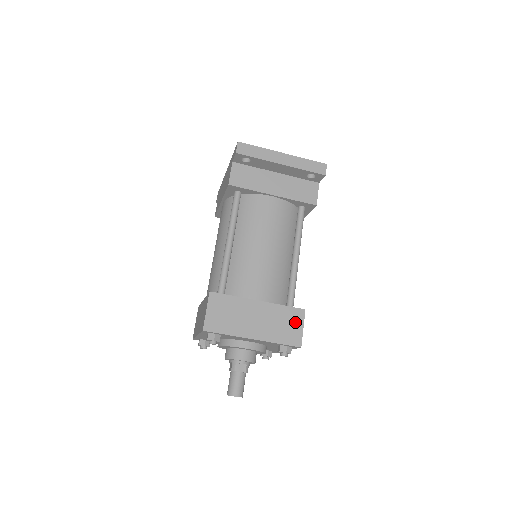
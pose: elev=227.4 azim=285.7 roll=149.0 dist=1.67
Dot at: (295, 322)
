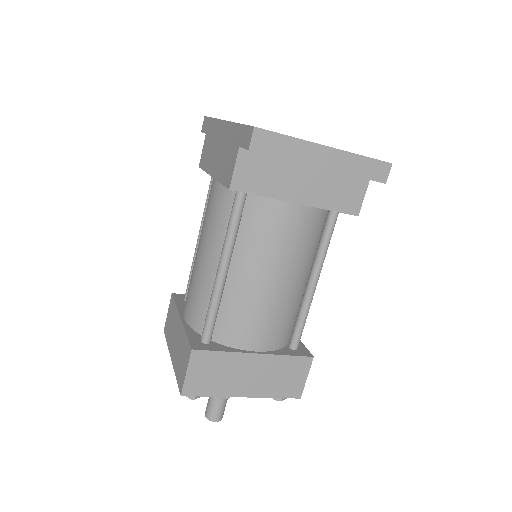
Dot at: (298, 373)
